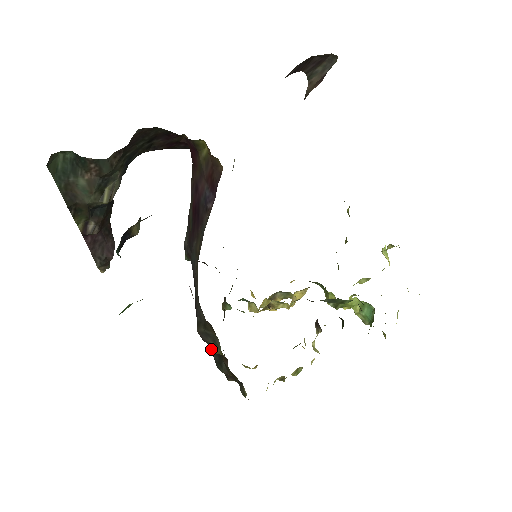
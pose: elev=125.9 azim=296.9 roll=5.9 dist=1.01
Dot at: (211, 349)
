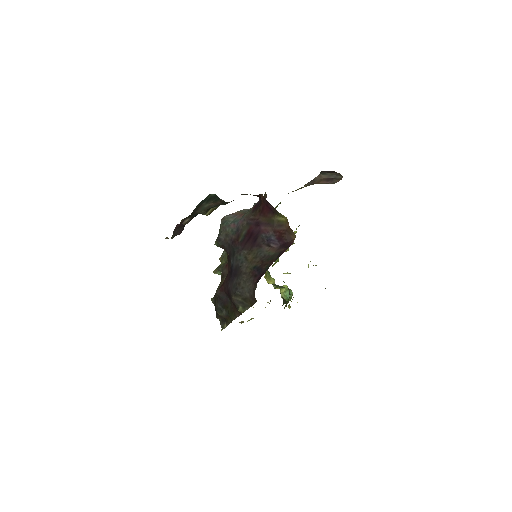
Dot at: (237, 309)
